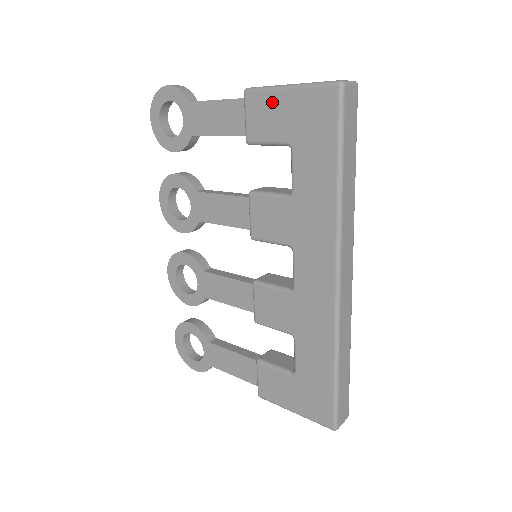
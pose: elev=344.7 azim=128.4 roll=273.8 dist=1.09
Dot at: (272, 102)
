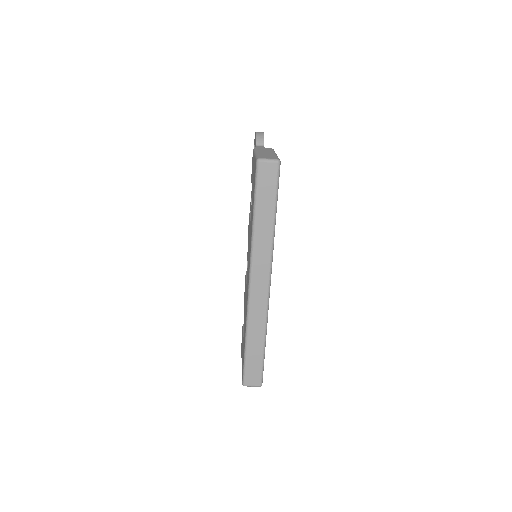
Dot at: (253, 160)
